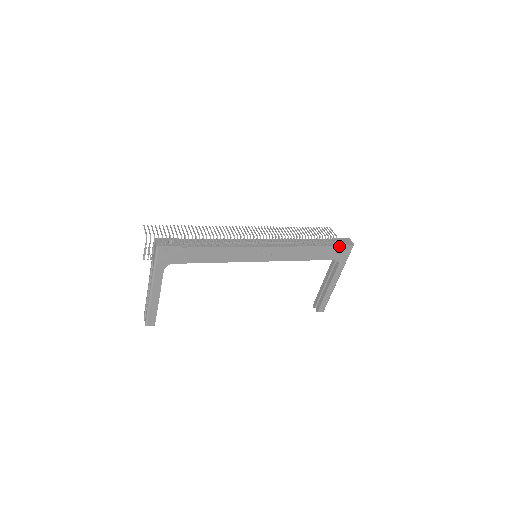
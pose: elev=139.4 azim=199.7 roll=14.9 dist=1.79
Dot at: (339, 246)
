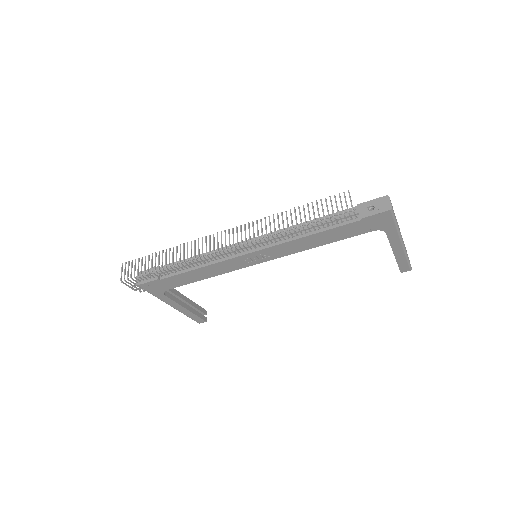
Dot at: (365, 218)
